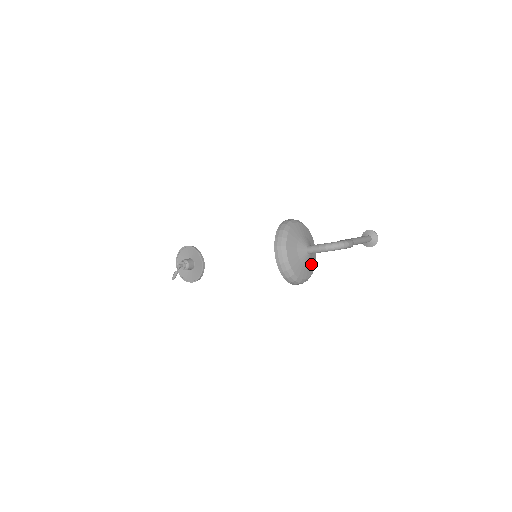
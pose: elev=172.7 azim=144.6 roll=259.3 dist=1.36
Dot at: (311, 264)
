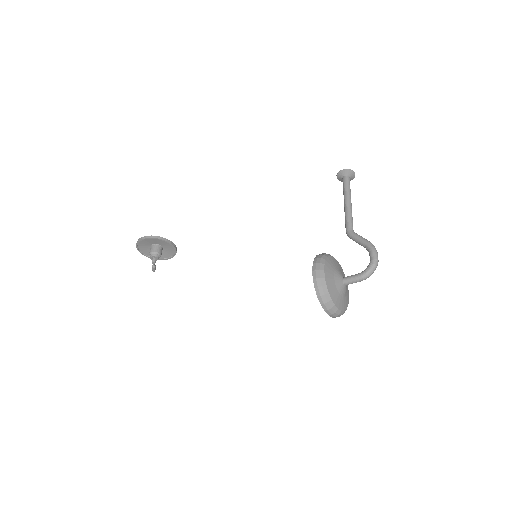
Dot at: occluded
